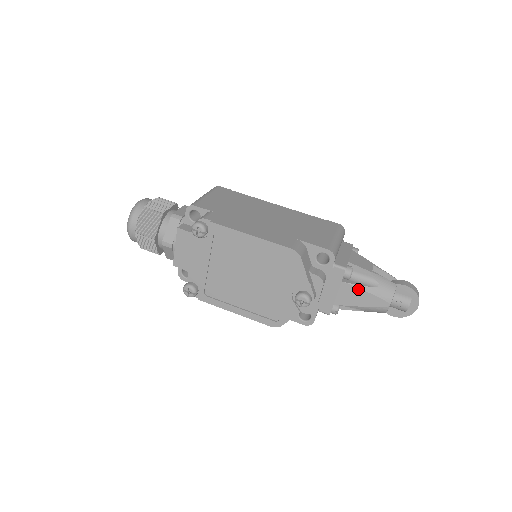
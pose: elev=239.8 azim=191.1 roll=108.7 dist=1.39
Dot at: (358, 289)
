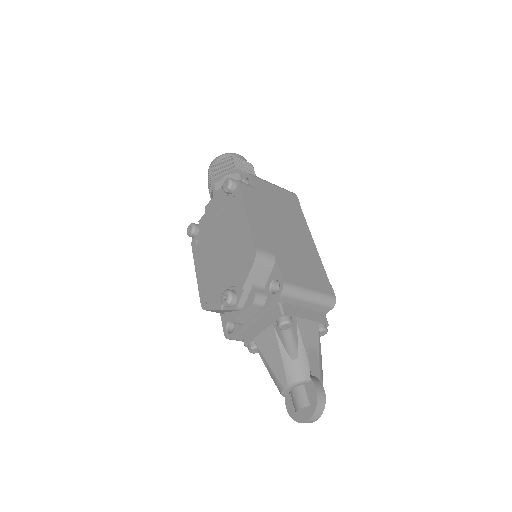
Dot at: (277, 344)
